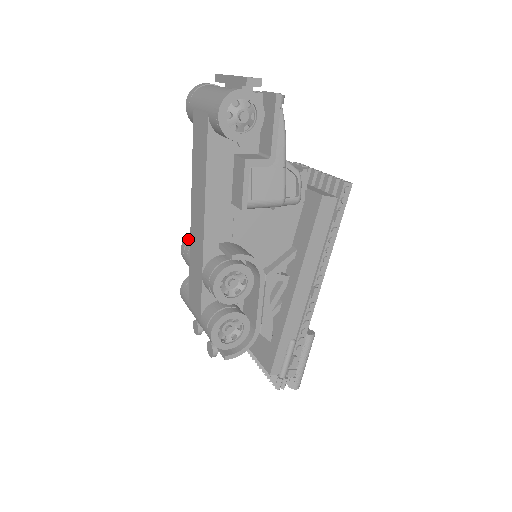
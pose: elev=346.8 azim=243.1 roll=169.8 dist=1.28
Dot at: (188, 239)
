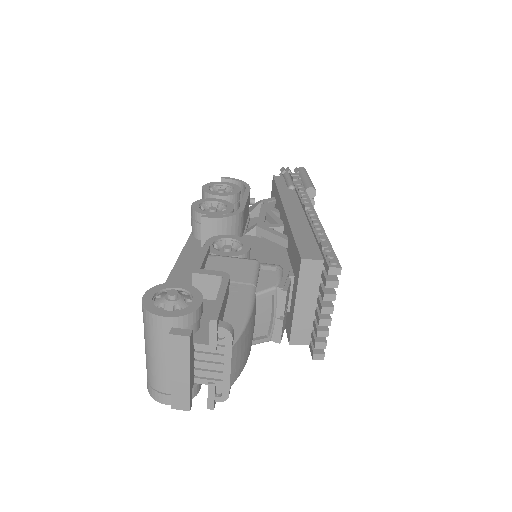
Dot at: (194, 218)
